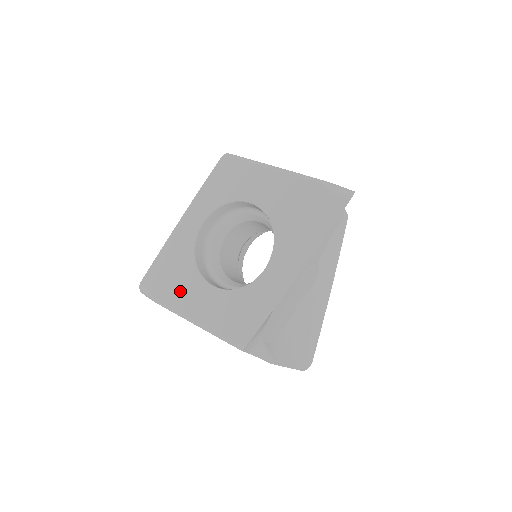
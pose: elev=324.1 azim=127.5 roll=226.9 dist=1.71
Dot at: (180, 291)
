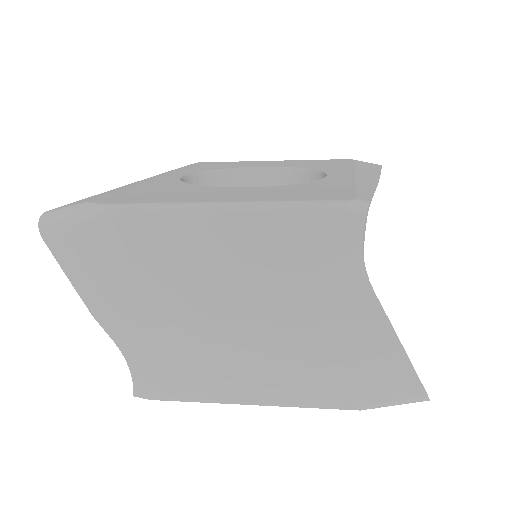
Dot at: (171, 194)
